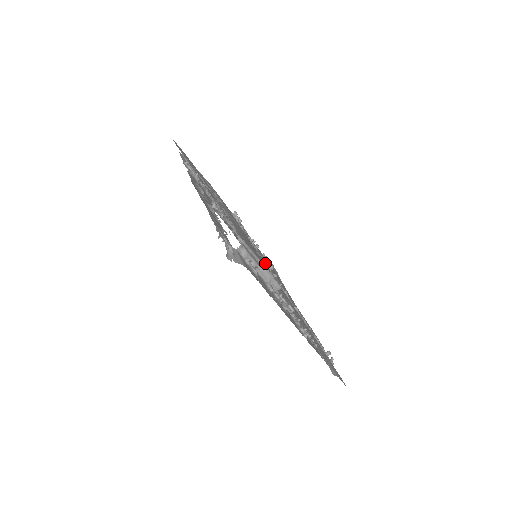
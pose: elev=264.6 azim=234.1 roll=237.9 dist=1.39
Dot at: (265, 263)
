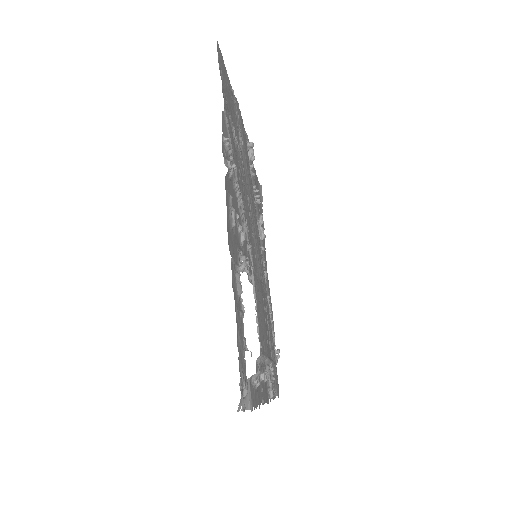
Dot at: occluded
